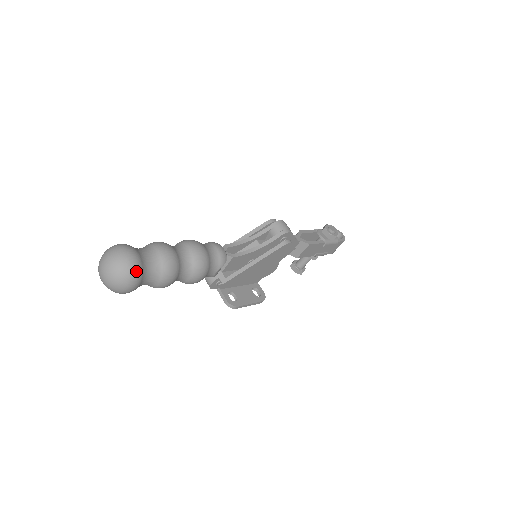
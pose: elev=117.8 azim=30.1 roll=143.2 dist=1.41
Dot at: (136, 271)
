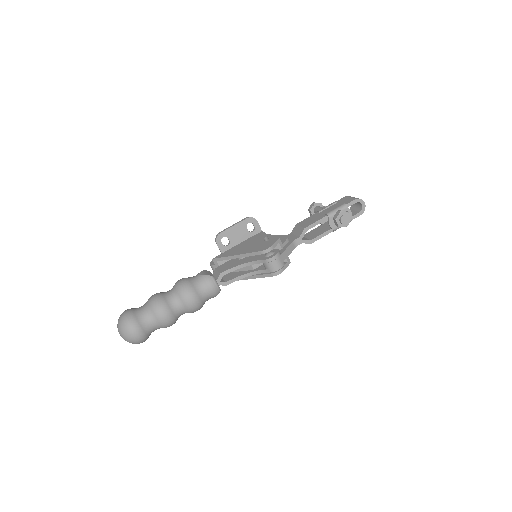
Dot at: (142, 341)
